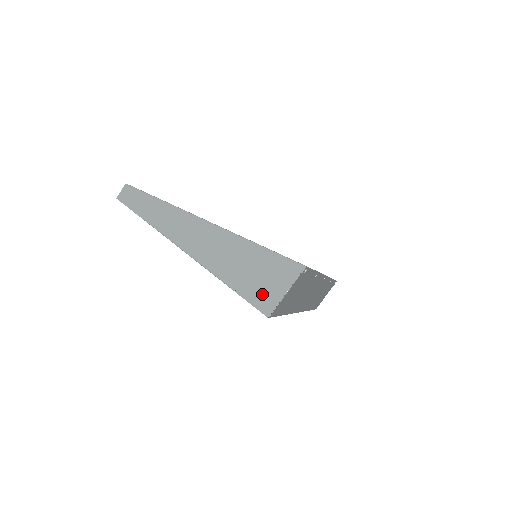
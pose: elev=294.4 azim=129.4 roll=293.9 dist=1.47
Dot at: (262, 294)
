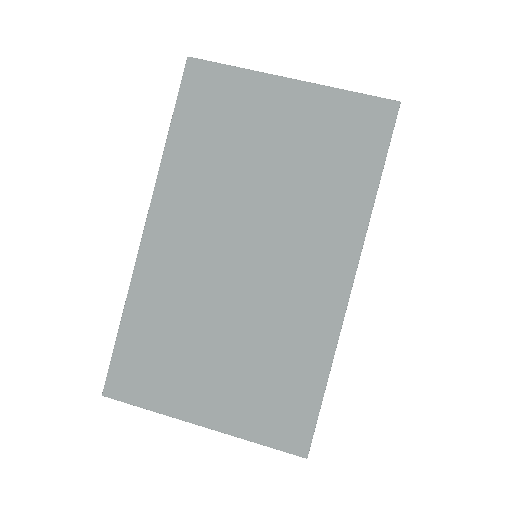
Dot at: occluded
